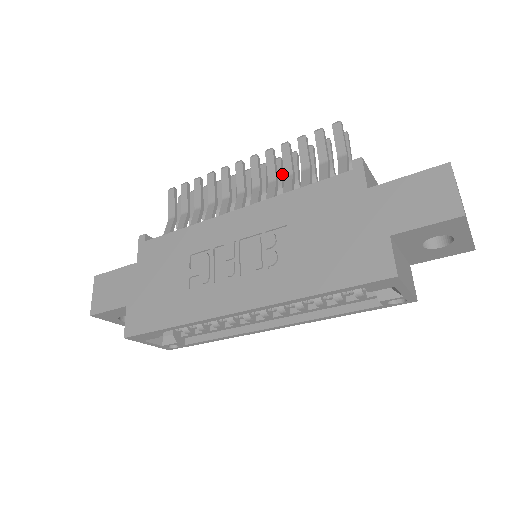
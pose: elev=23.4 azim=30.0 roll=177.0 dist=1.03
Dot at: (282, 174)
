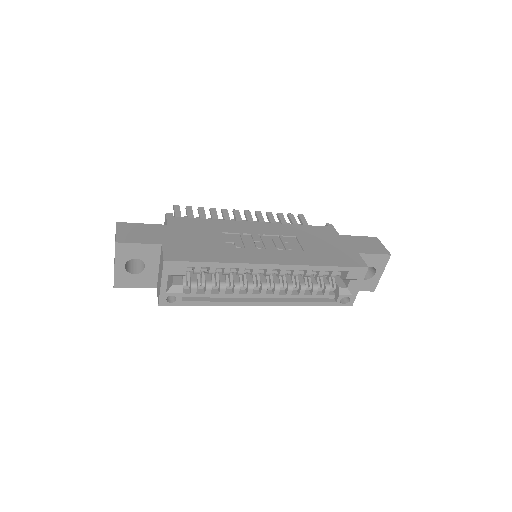
Dot at: occluded
